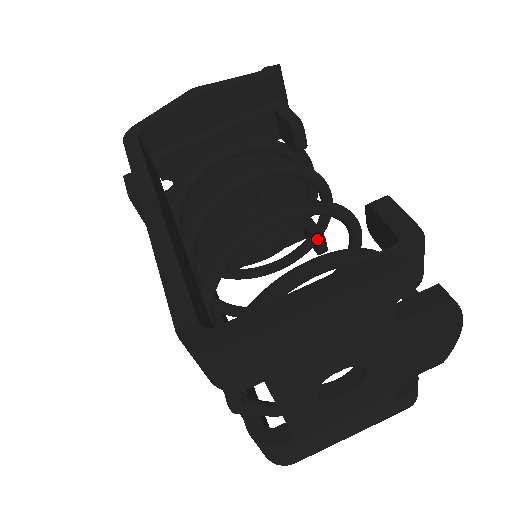
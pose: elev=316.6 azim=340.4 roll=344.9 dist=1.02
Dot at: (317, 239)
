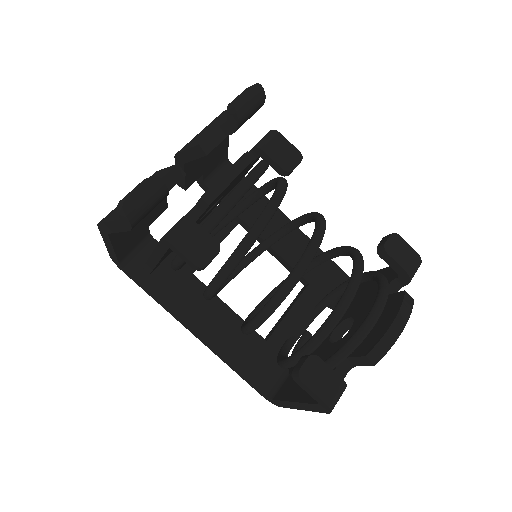
Dot at: occluded
